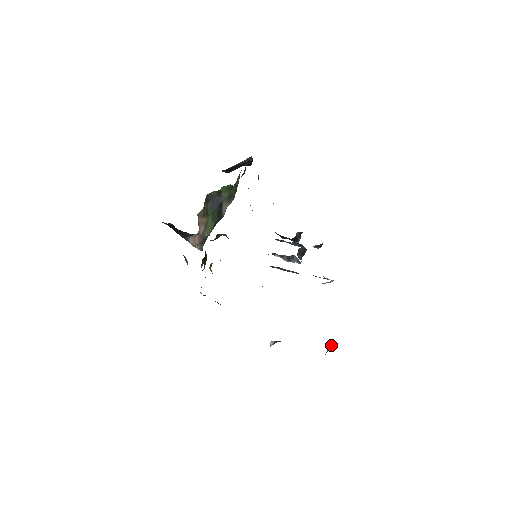
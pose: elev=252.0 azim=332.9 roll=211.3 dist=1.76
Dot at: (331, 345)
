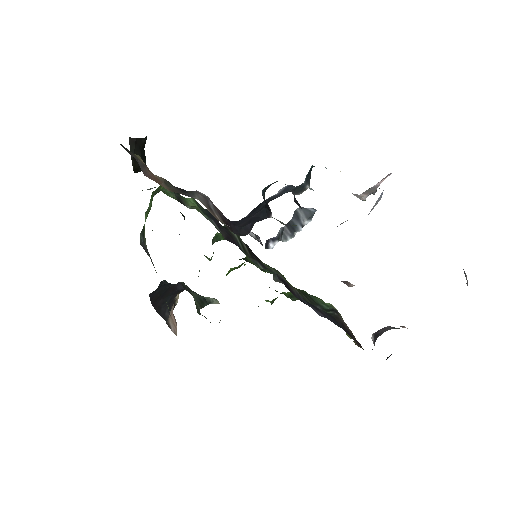
Dot at: (464, 273)
